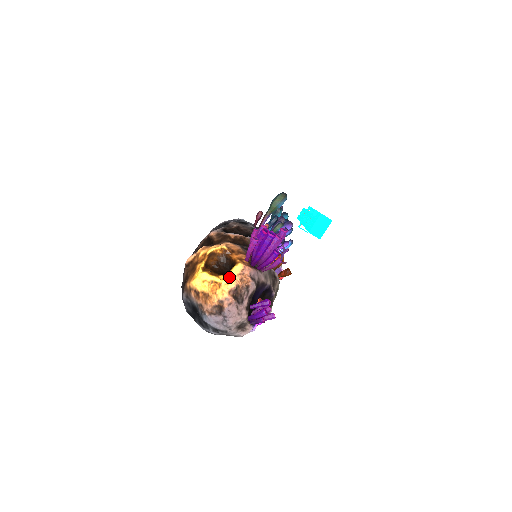
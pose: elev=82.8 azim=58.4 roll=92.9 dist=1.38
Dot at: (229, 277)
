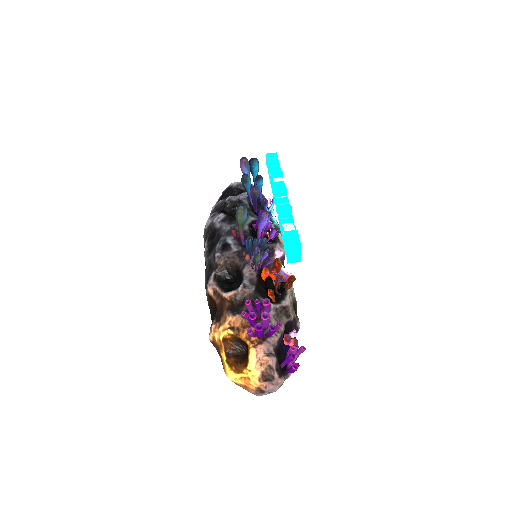
Dot at: (251, 371)
